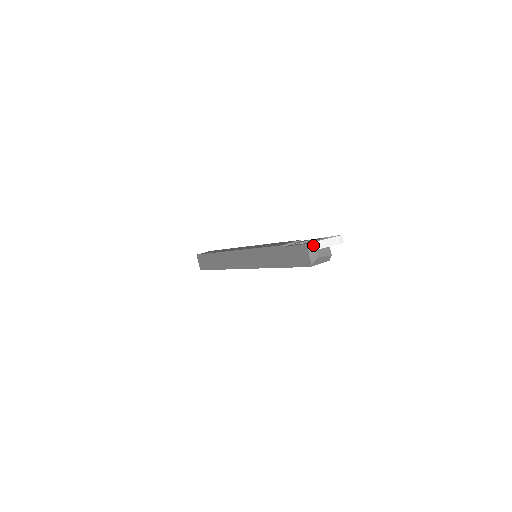
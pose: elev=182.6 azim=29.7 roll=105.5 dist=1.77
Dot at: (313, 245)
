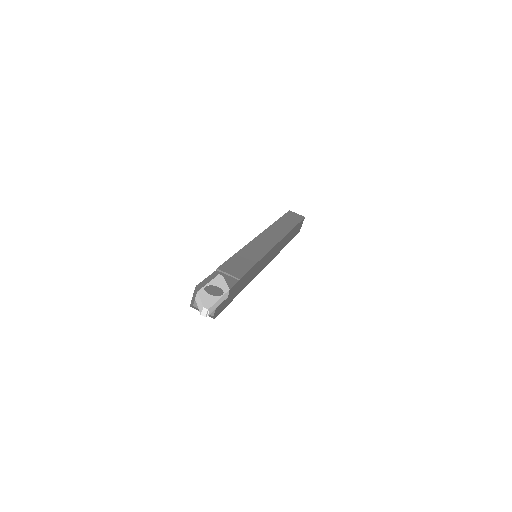
Dot at: (196, 292)
